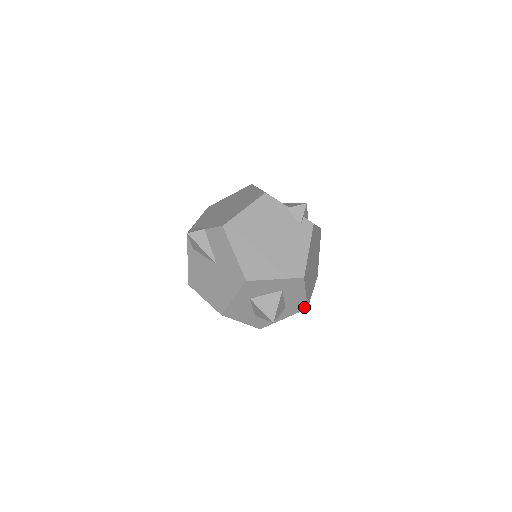
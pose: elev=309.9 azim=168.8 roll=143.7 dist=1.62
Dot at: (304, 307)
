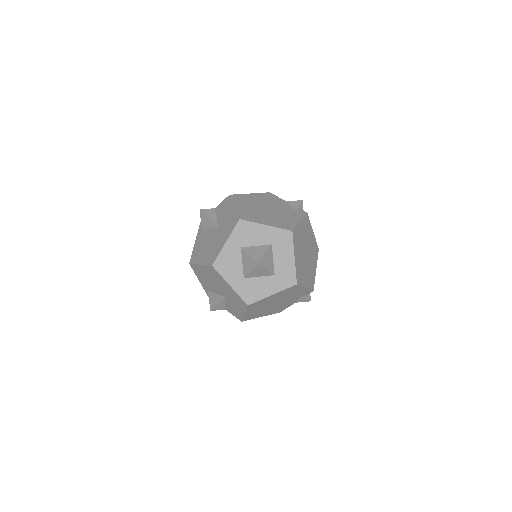
Dot at: (293, 281)
